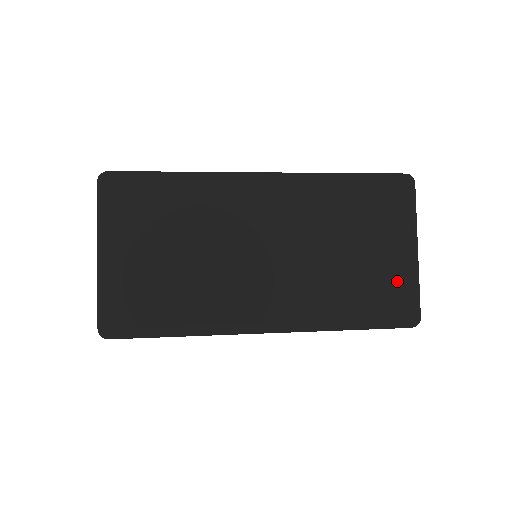
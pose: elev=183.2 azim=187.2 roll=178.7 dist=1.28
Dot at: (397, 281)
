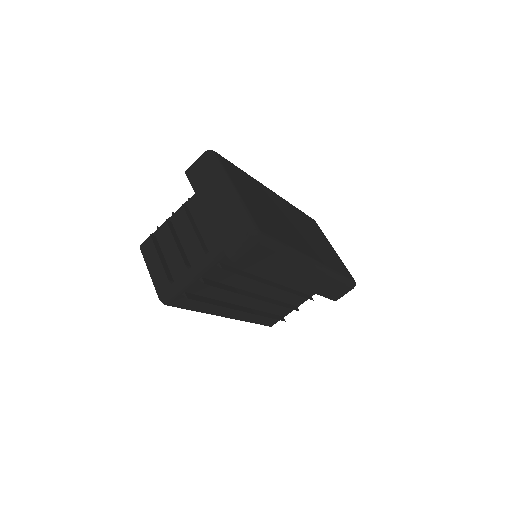
Dot at: (339, 261)
